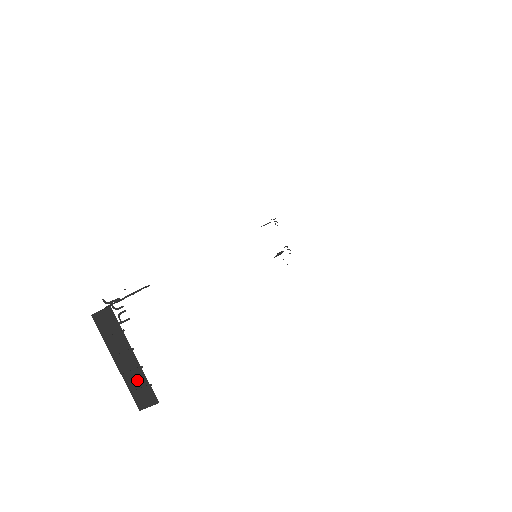
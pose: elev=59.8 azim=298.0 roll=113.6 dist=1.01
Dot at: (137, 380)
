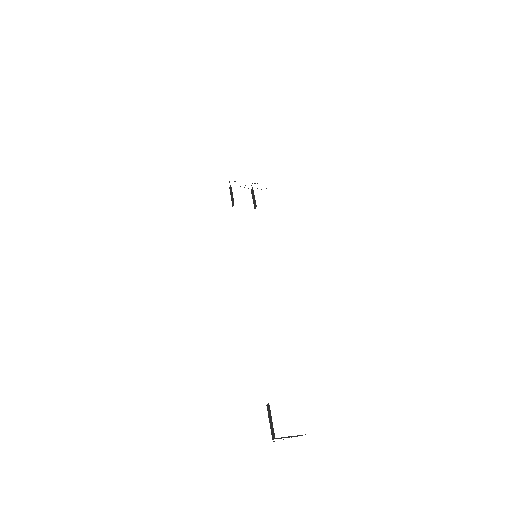
Dot at: (296, 436)
